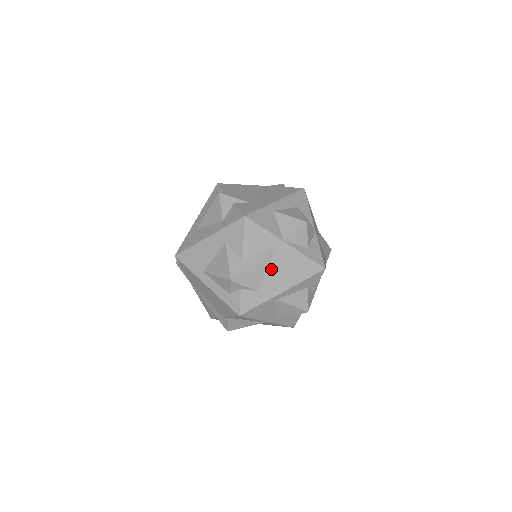
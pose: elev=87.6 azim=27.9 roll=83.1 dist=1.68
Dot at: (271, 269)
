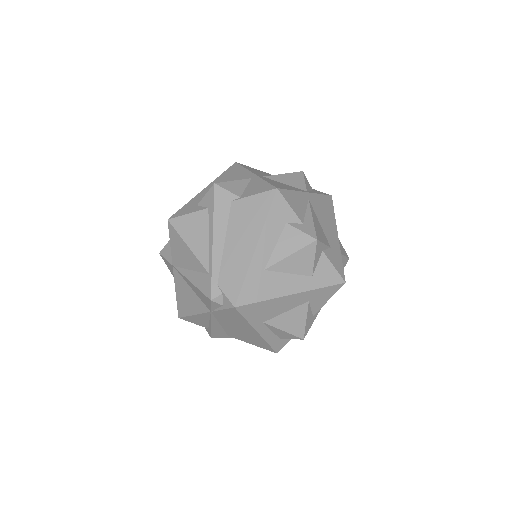
Dot at: occluded
